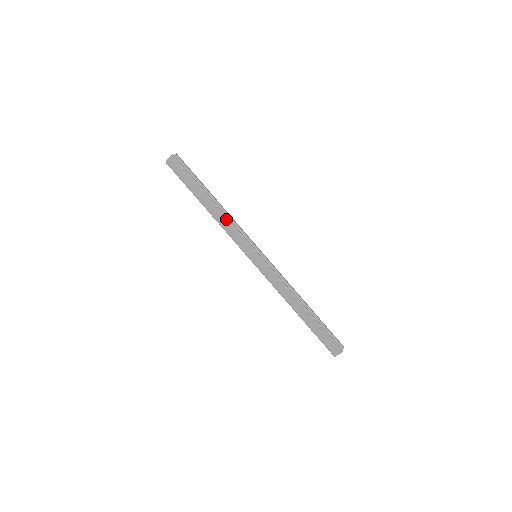
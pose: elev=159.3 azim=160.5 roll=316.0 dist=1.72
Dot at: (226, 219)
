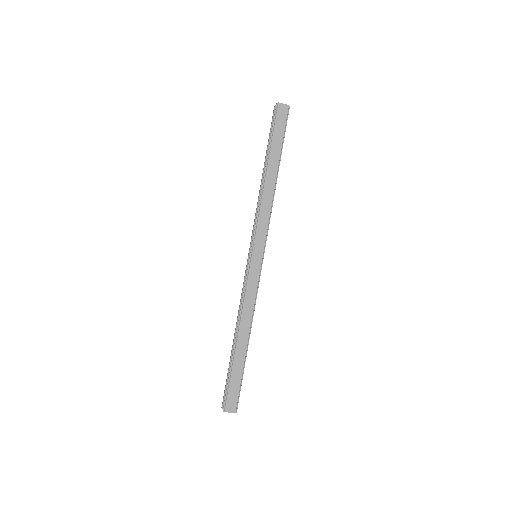
Dot at: (272, 201)
